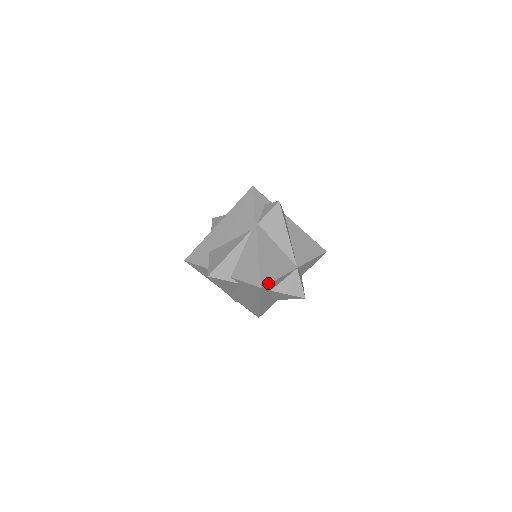
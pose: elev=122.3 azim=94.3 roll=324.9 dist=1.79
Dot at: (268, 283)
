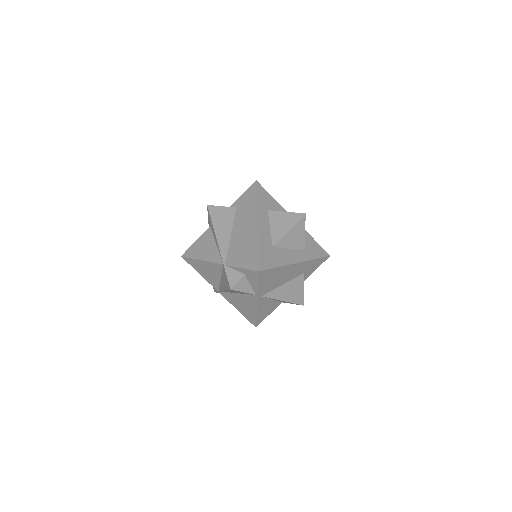
Dot at: (263, 188)
